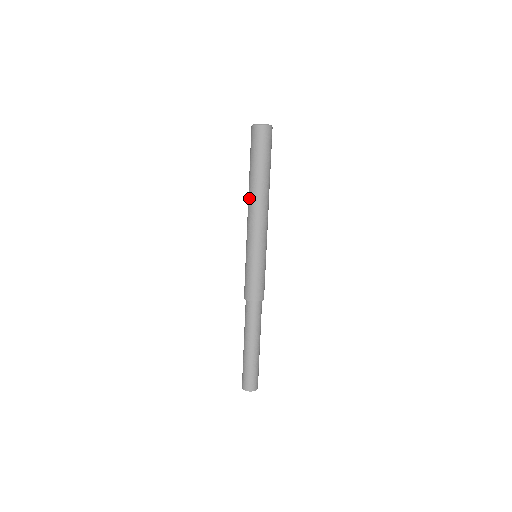
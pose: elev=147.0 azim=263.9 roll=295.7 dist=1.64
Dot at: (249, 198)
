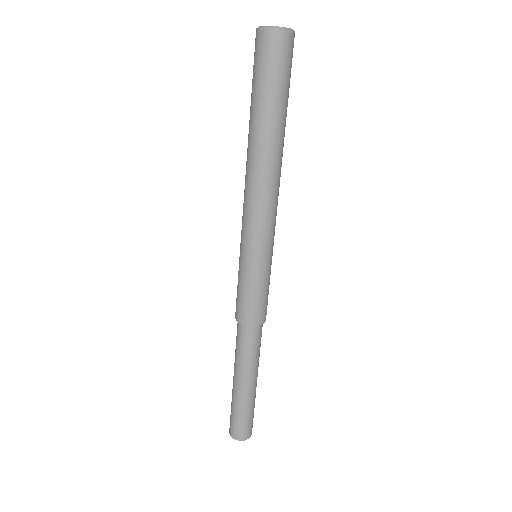
Dot at: (247, 163)
